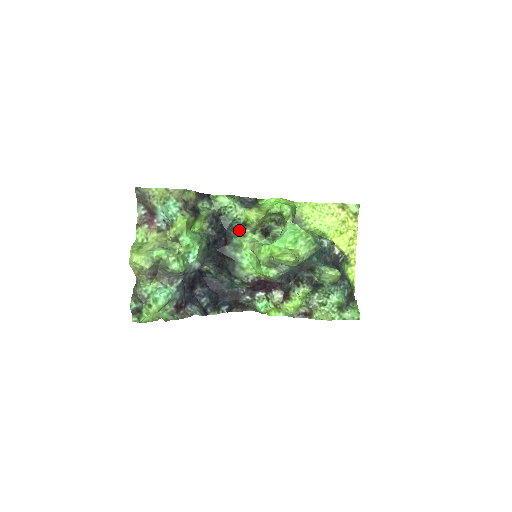
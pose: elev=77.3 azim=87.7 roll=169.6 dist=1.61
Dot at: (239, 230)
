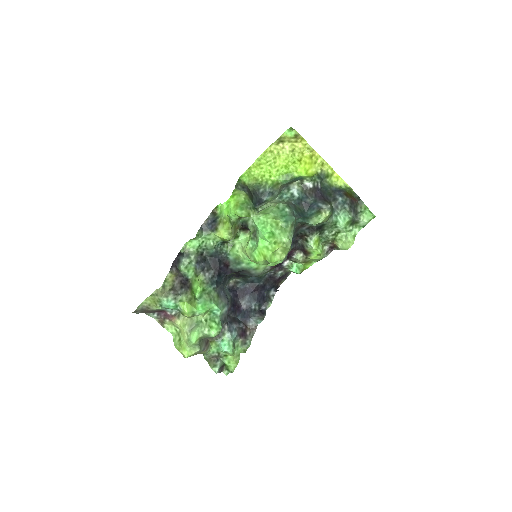
Dot at: (225, 246)
